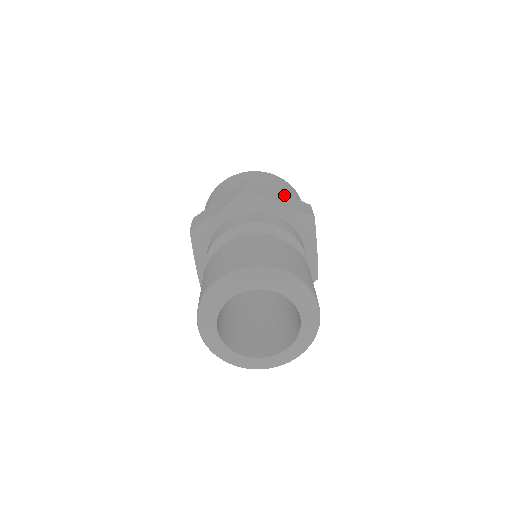
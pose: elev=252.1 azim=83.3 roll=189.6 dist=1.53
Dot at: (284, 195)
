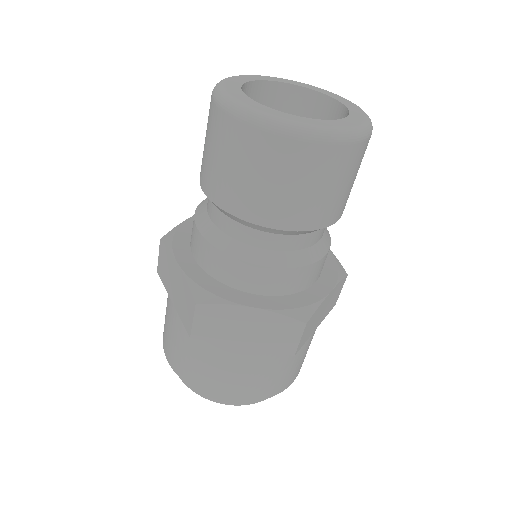
Dot at: occluded
